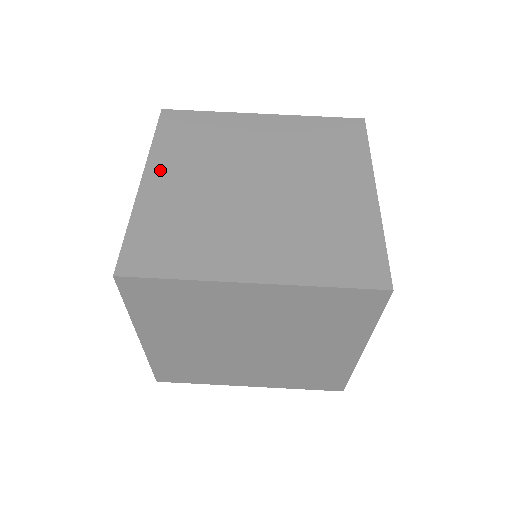
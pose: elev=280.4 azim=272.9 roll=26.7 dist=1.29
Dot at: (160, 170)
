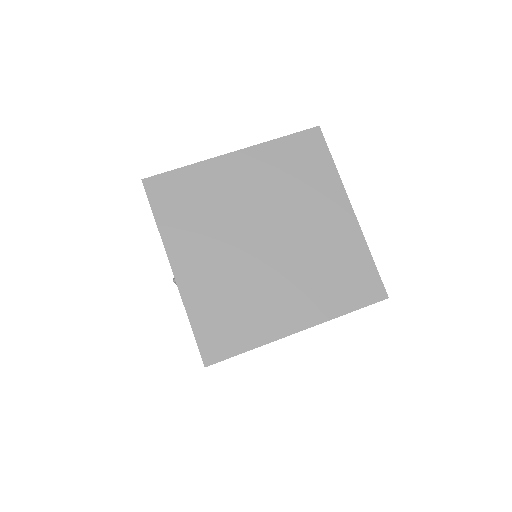
Dot at: occluded
